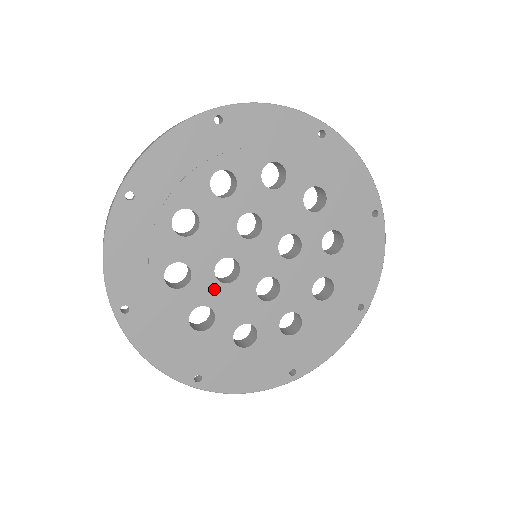
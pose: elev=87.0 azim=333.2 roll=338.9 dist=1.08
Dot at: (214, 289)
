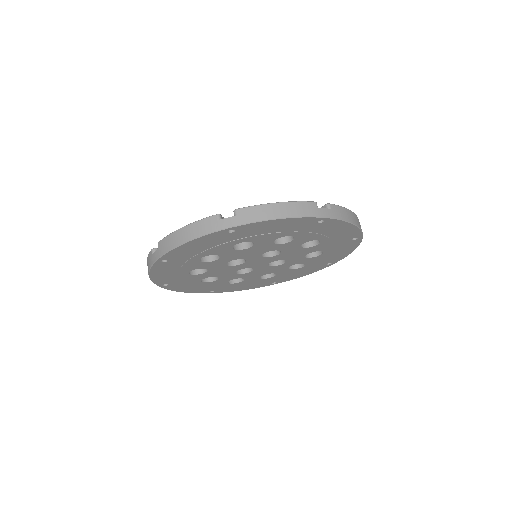
Dot at: (220, 266)
